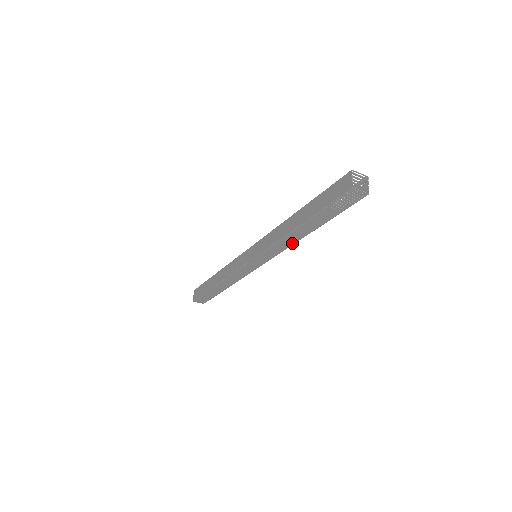
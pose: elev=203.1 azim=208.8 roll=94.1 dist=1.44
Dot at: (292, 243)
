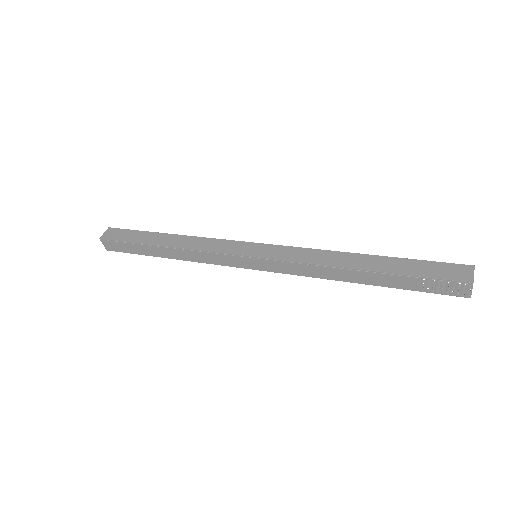
Dot at: (325, 277)
